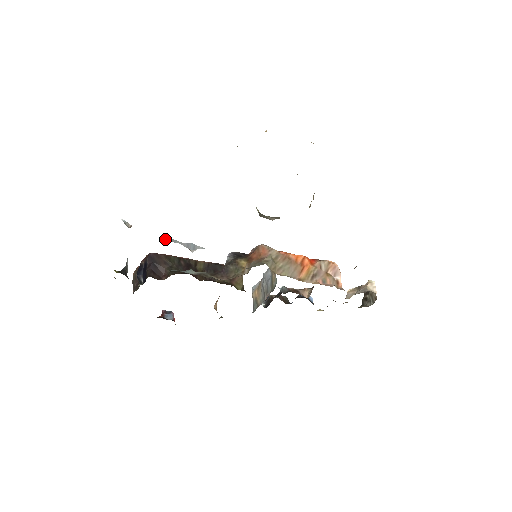
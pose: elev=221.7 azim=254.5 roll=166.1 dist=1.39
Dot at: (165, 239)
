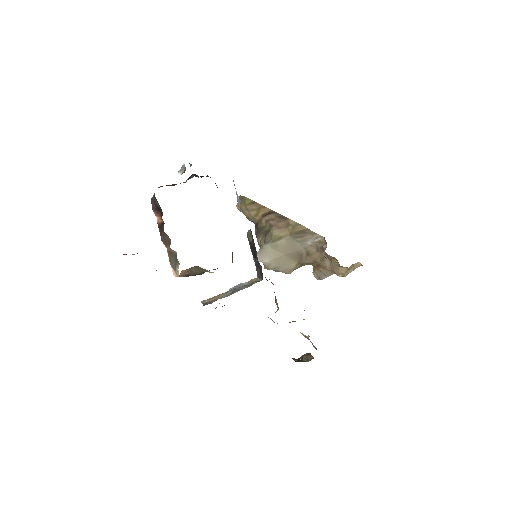
Dot at: occluded
